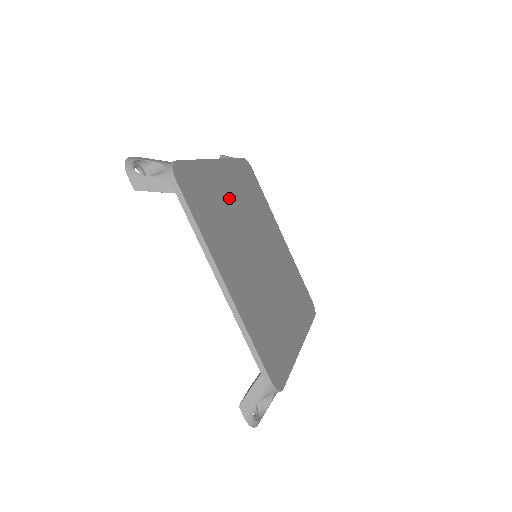
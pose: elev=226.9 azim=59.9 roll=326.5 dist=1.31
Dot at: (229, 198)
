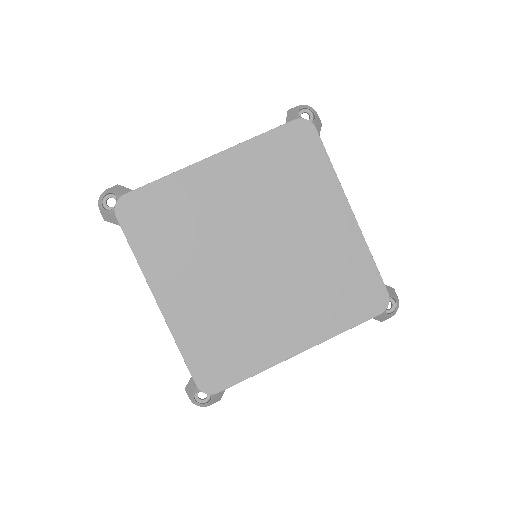
Dot at: (202, 296)
